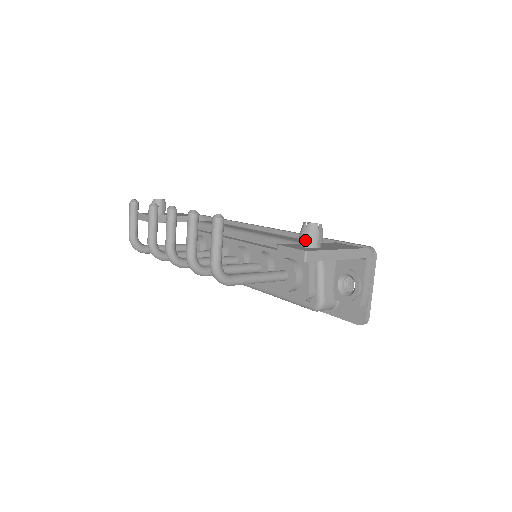
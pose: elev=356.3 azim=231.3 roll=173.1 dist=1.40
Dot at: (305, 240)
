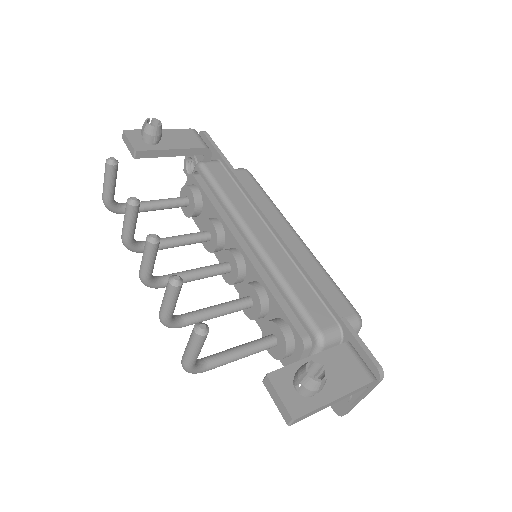
Dot at: (300, 389)
